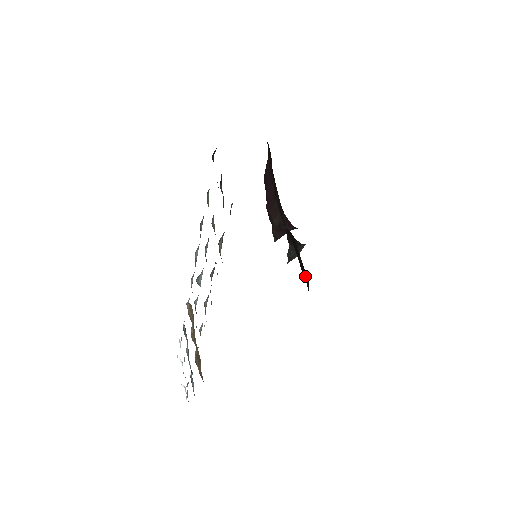
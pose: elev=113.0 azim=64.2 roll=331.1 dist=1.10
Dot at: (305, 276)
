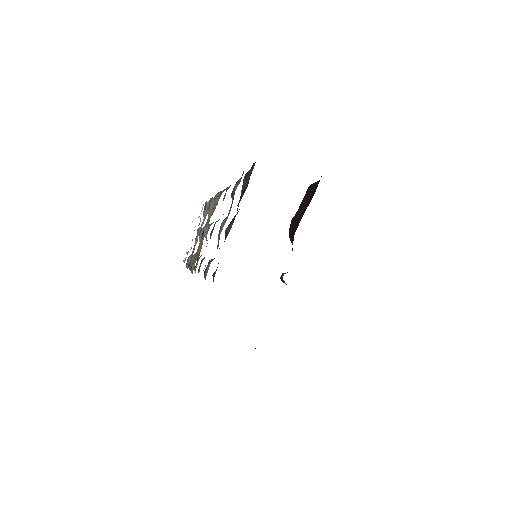
Dot at: occluded
